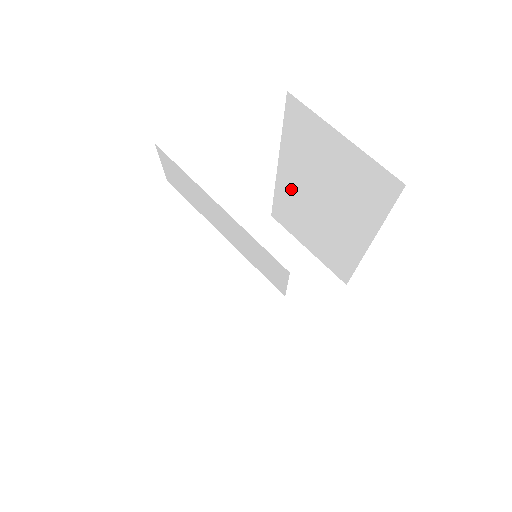
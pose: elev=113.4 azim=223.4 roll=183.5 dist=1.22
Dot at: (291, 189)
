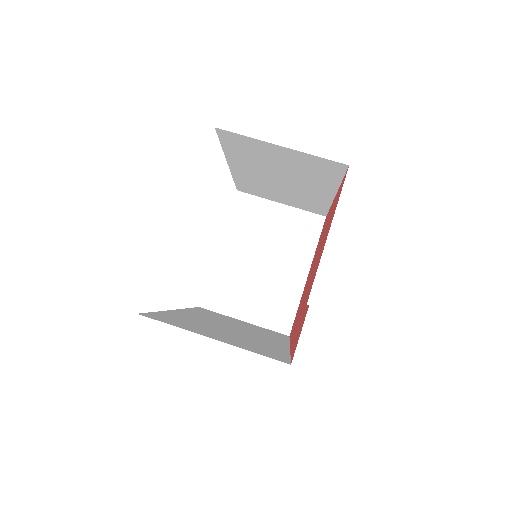
Dot at: (248, 176)
